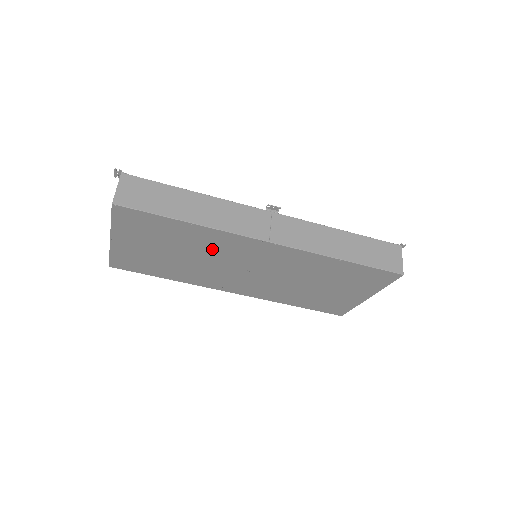
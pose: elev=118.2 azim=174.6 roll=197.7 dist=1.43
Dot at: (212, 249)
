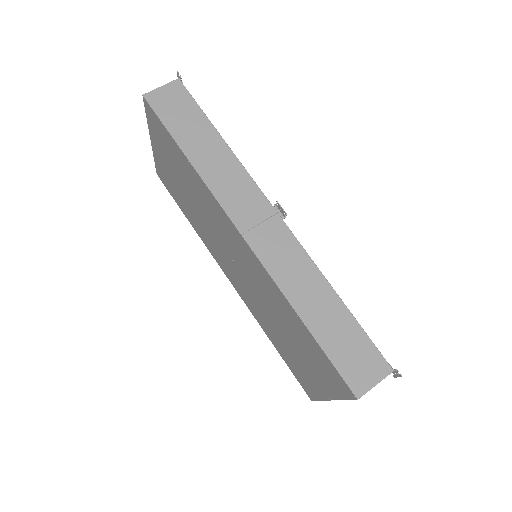
Dot at: (207, 208)
